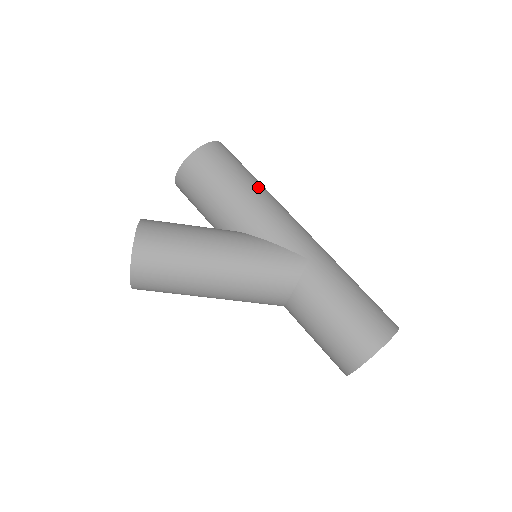
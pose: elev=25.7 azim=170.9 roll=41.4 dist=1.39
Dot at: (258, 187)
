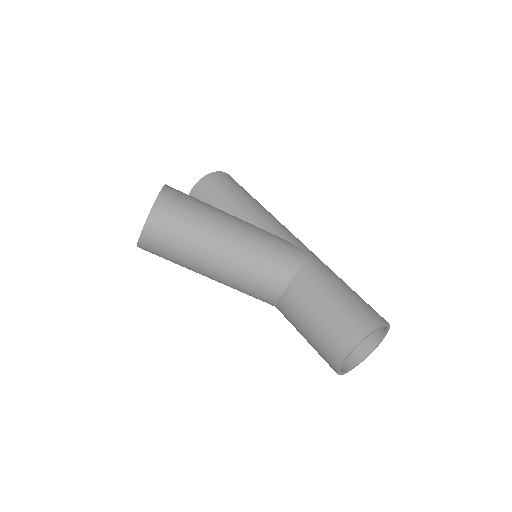
Dot at: occluded
